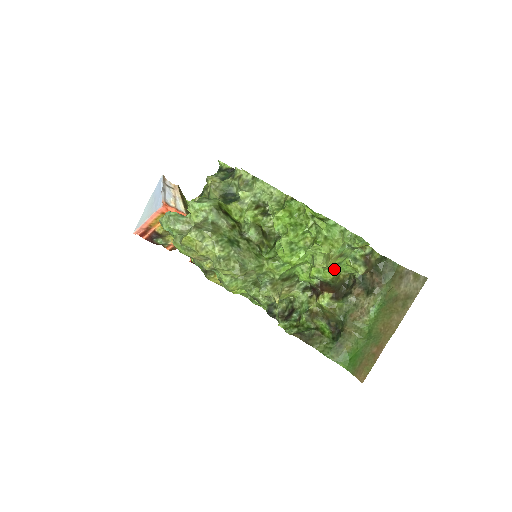
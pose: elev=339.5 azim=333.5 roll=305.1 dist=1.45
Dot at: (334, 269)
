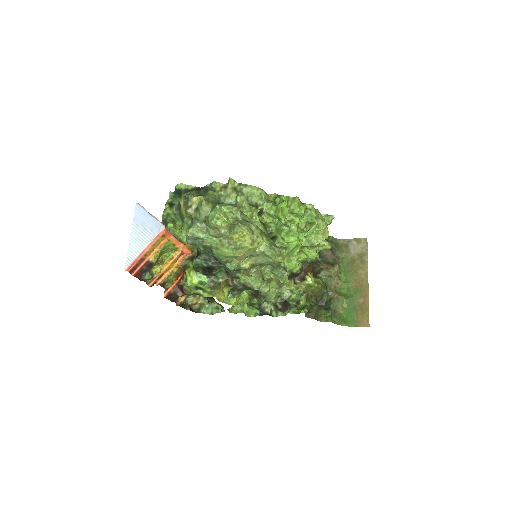
Dot at: occluded
